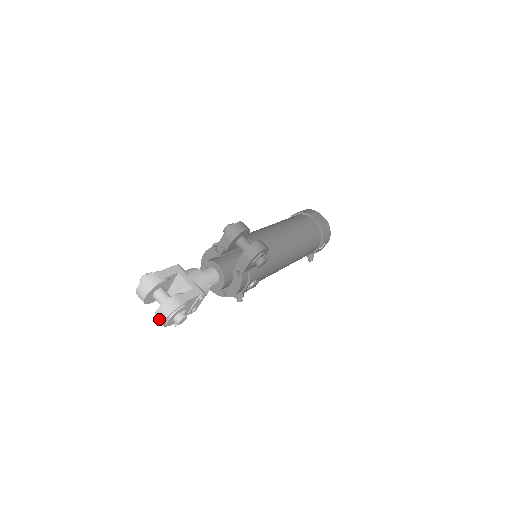
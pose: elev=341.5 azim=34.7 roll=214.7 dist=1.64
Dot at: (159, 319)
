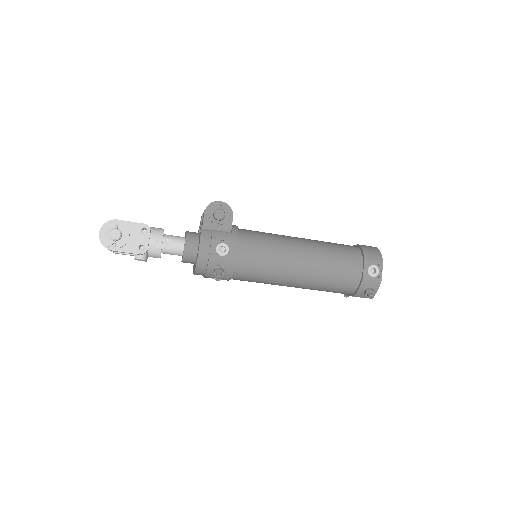
Dot at: (100, 238)
